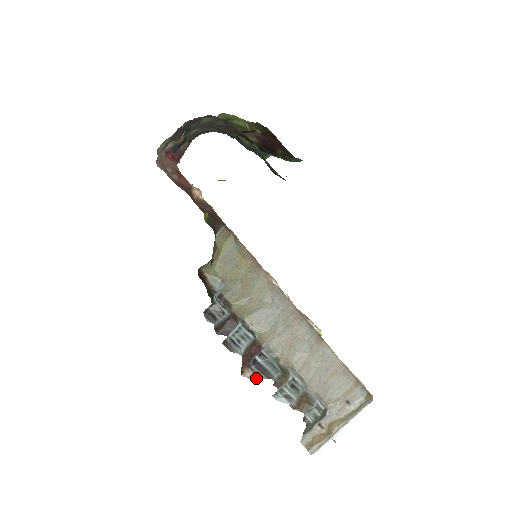
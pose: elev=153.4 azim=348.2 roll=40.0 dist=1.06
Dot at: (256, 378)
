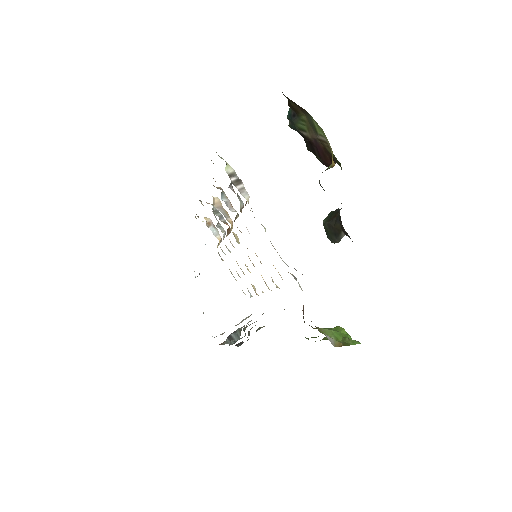
Dot at: occluded
